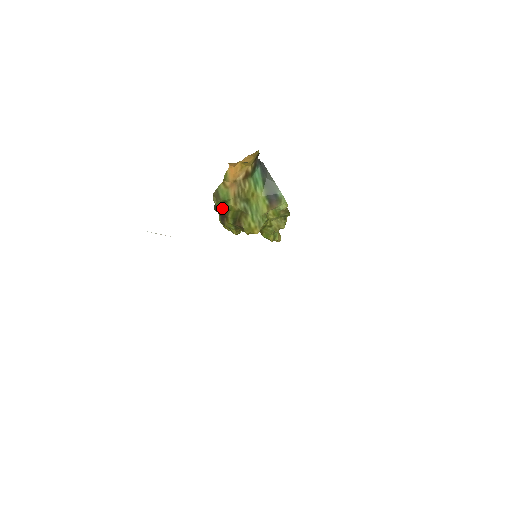
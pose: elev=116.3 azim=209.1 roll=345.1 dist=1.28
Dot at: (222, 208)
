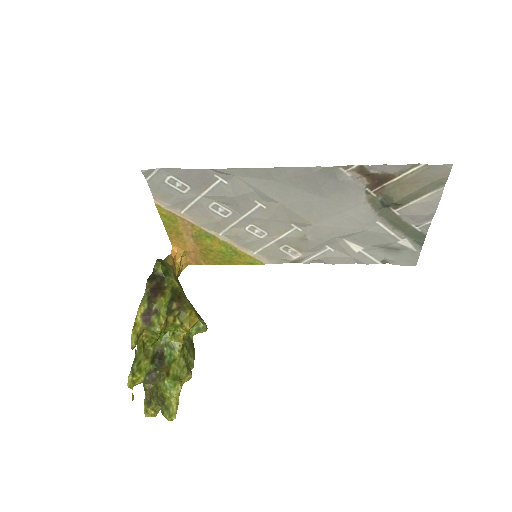
Dot at: (157, 282)
